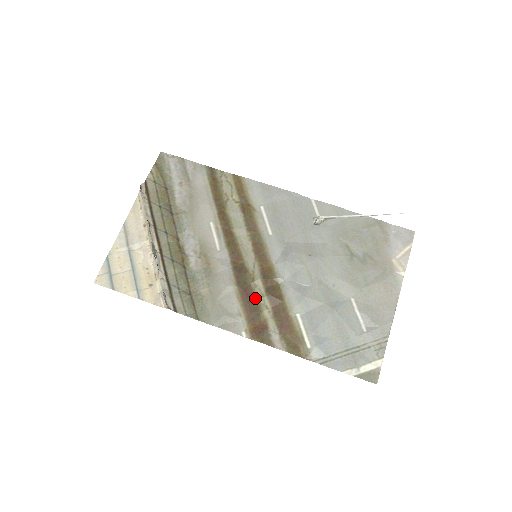
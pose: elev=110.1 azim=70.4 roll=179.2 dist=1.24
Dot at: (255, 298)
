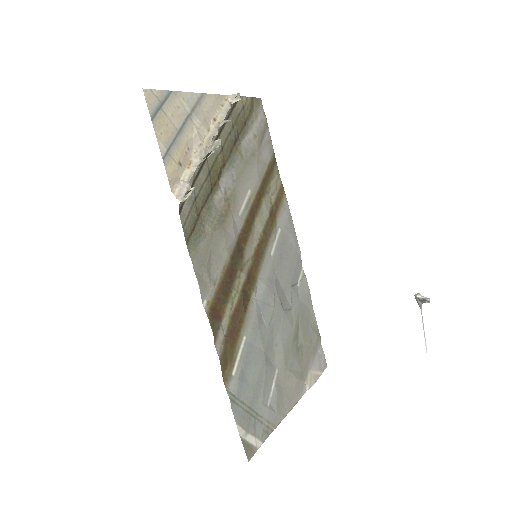
Dot at: (232, 285)
